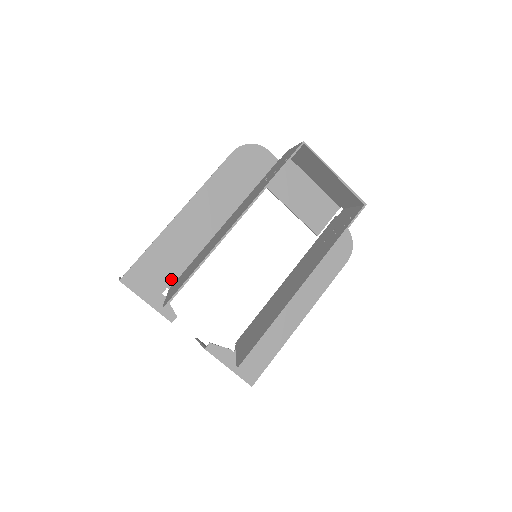
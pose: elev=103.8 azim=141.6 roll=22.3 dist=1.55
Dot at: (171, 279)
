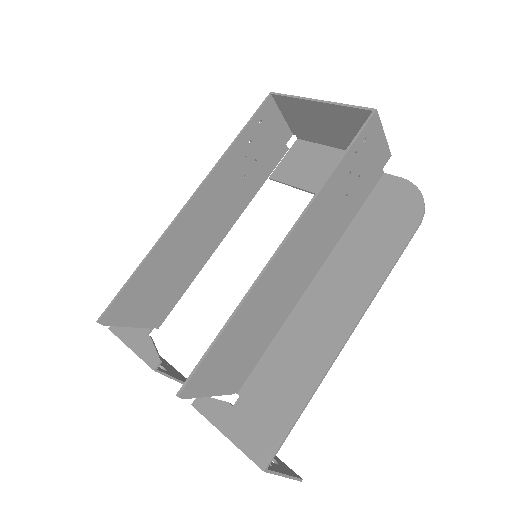
Dot at: occluded
